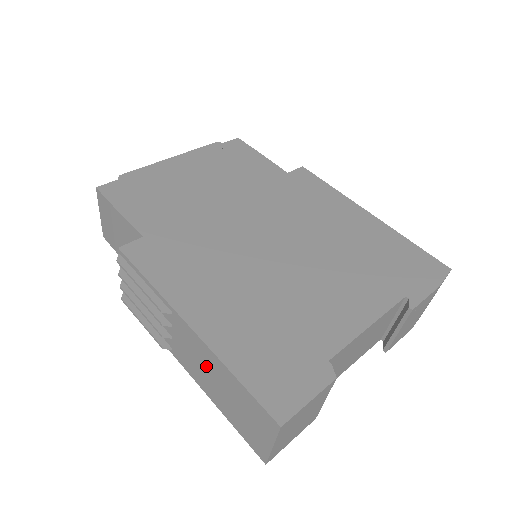
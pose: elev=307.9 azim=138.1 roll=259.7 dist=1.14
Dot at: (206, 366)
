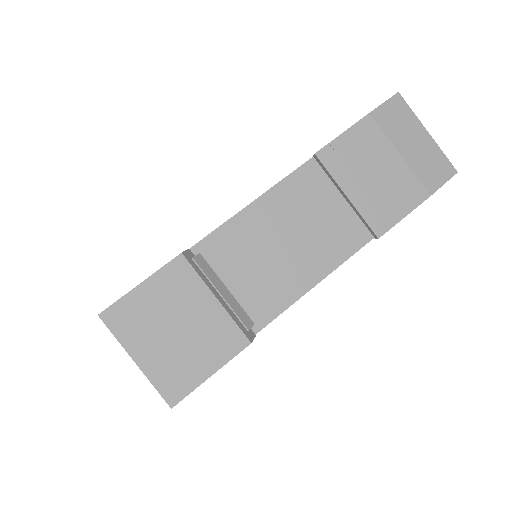
Dot at: occluded
